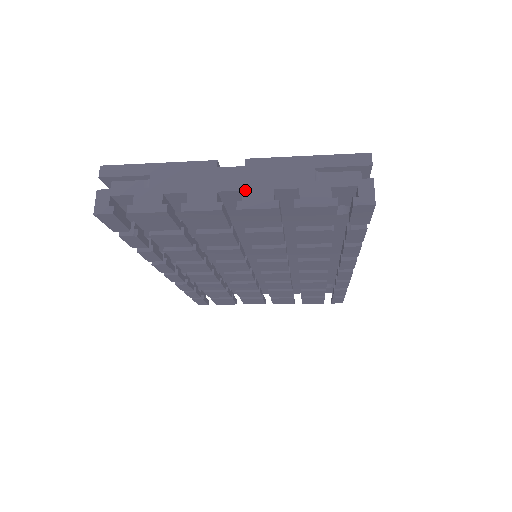
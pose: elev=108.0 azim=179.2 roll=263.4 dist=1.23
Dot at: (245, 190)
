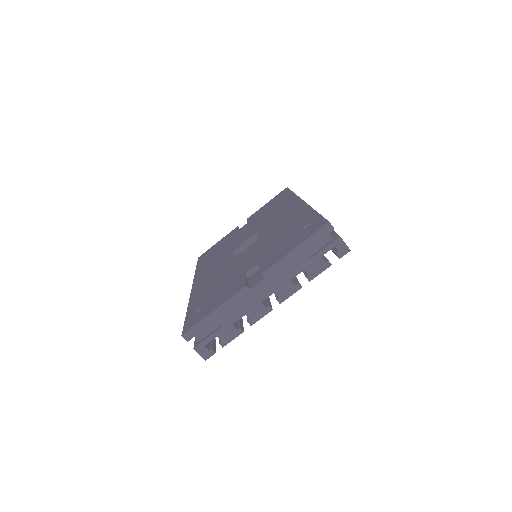
Dot at: (276, 291)
